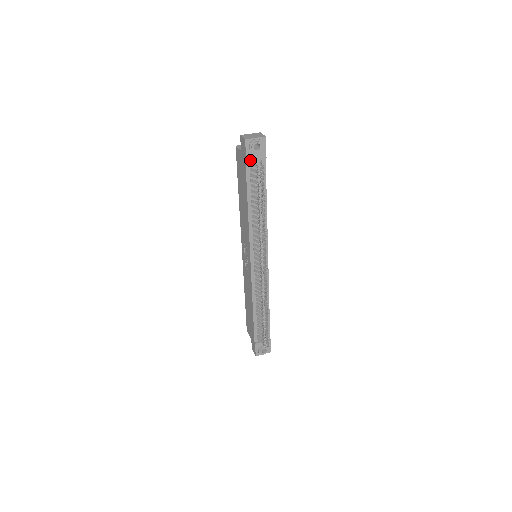
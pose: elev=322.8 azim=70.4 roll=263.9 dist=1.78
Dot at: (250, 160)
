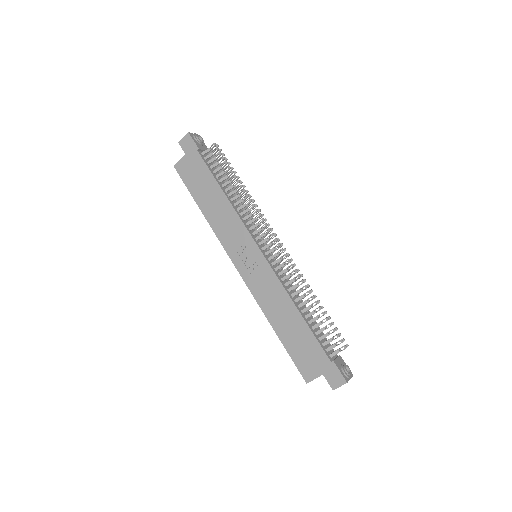
Dot at: (201, 149)
